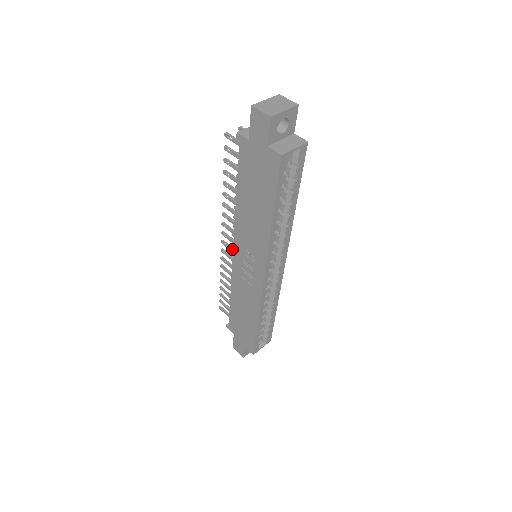
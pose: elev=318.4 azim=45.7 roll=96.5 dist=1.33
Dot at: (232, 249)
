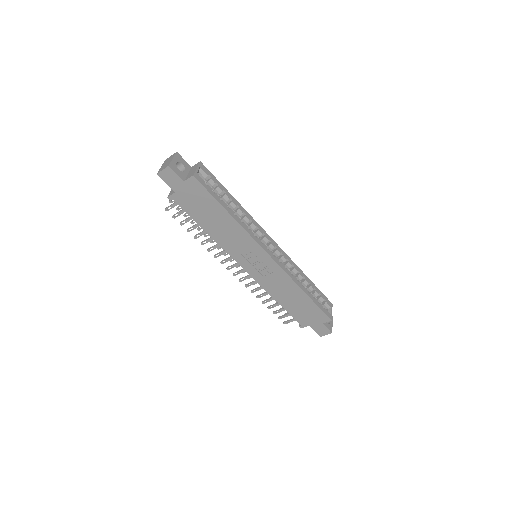
Dot at: (242, 270)
